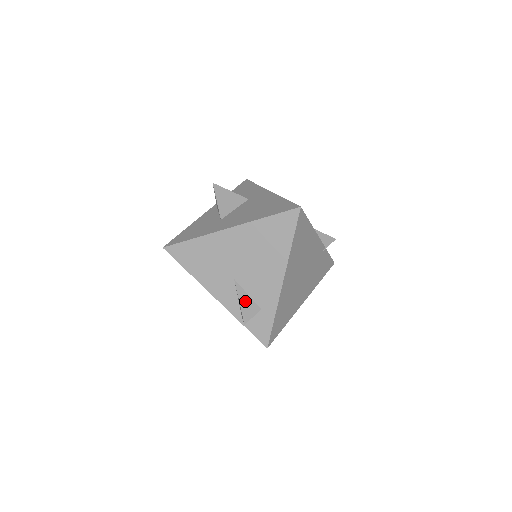
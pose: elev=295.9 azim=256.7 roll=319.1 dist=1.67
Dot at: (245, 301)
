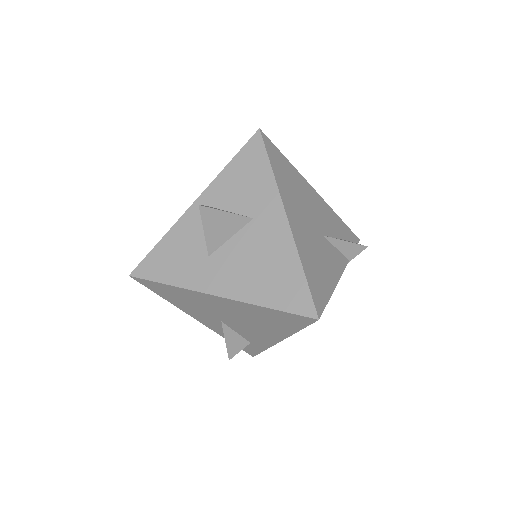
Dot at: (232, 339)
